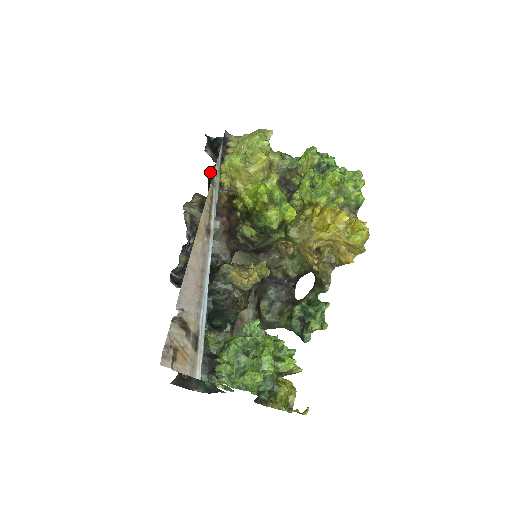
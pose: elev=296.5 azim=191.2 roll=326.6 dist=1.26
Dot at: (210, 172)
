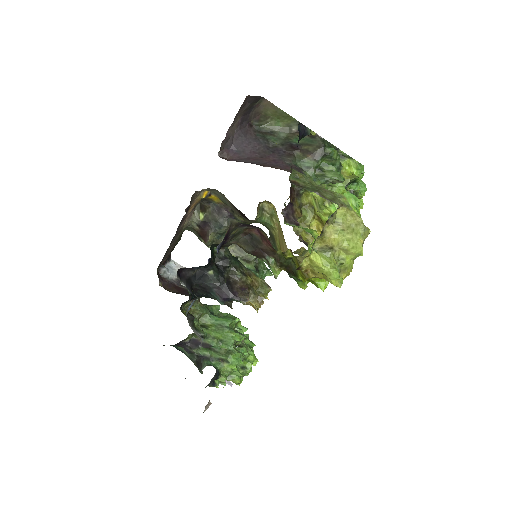
Dot at: (247, 96)
